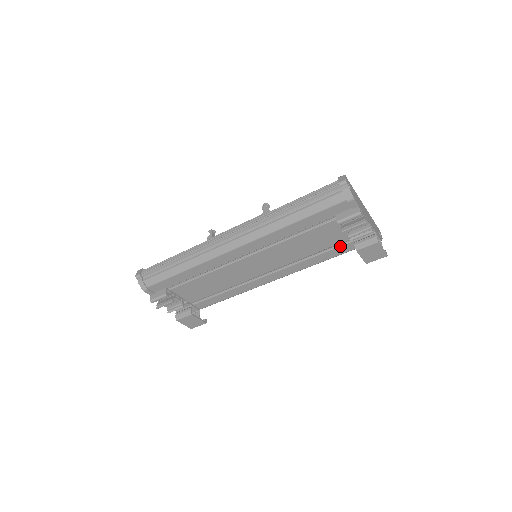
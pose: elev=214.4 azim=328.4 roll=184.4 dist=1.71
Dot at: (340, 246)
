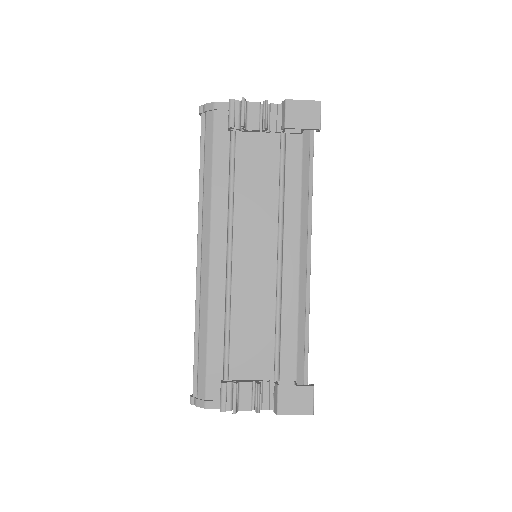
Dot at: (286, 152)
